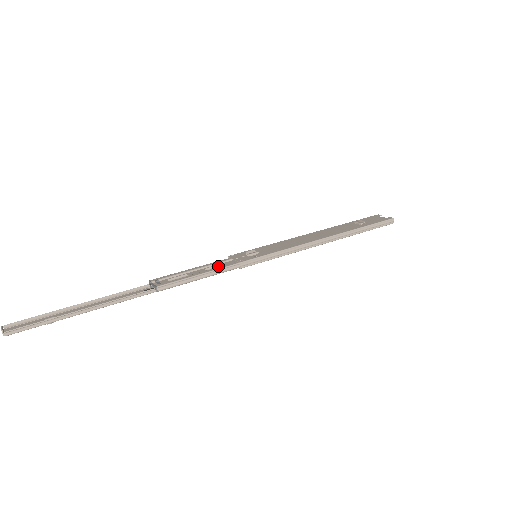
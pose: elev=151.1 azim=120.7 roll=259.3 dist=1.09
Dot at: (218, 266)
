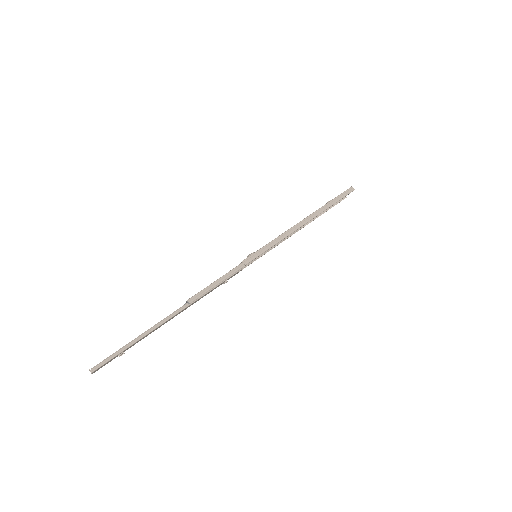
Dot at: occluded
